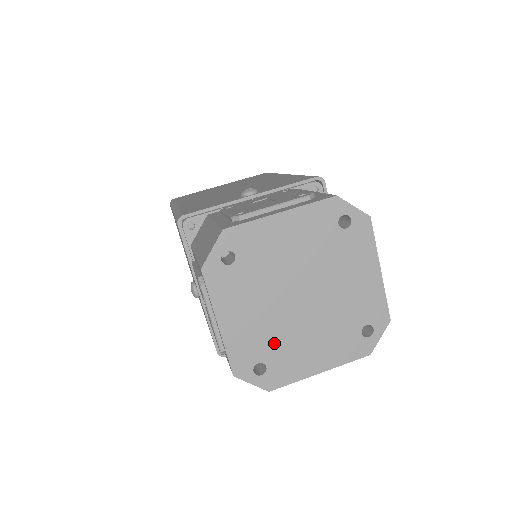
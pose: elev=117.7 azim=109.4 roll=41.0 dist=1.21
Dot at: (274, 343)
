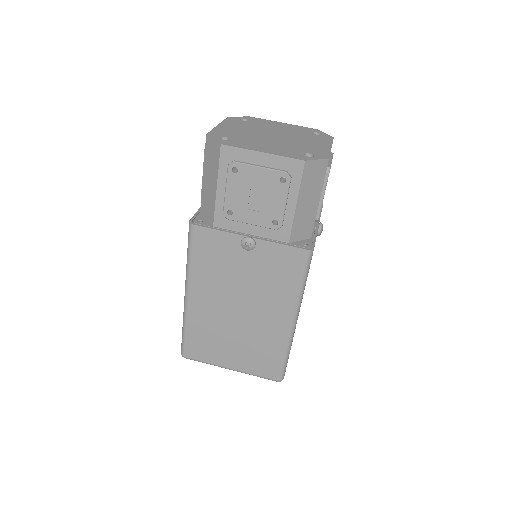
Dot at: (295, 148)
